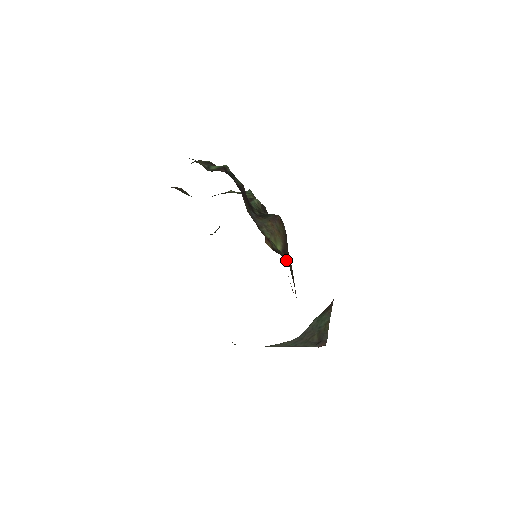
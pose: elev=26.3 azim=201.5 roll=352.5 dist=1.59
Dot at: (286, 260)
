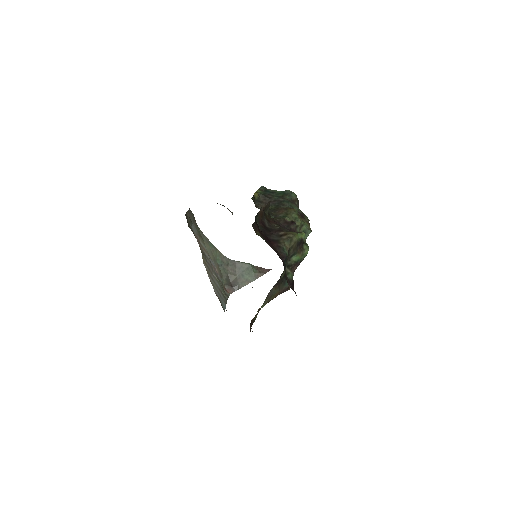
Dot at: occluded
